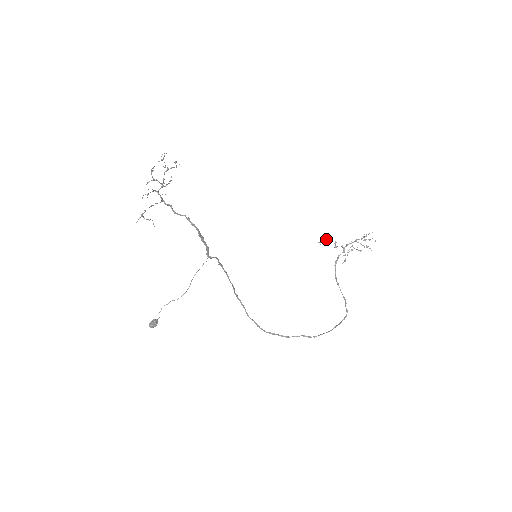
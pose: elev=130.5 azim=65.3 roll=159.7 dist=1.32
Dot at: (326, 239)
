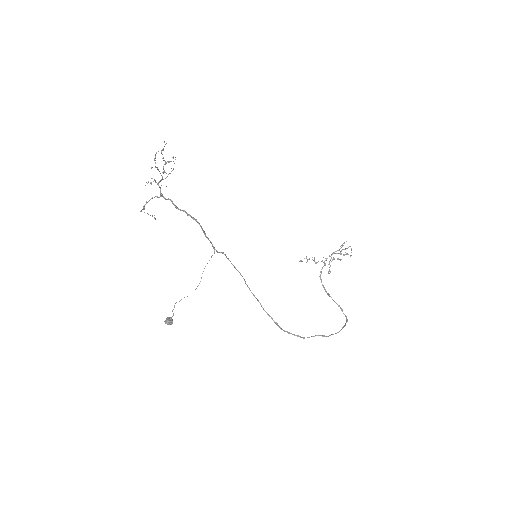
Dot at: occluded
